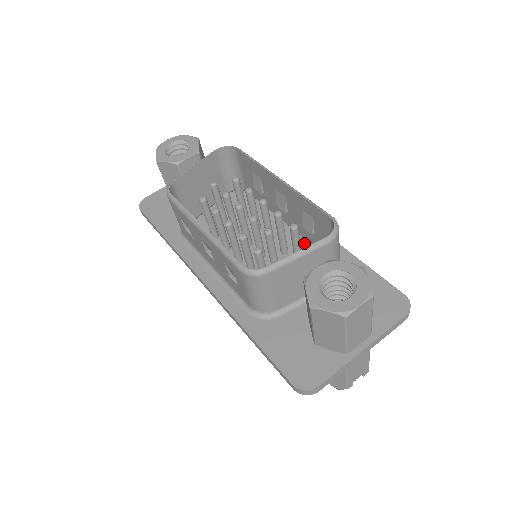
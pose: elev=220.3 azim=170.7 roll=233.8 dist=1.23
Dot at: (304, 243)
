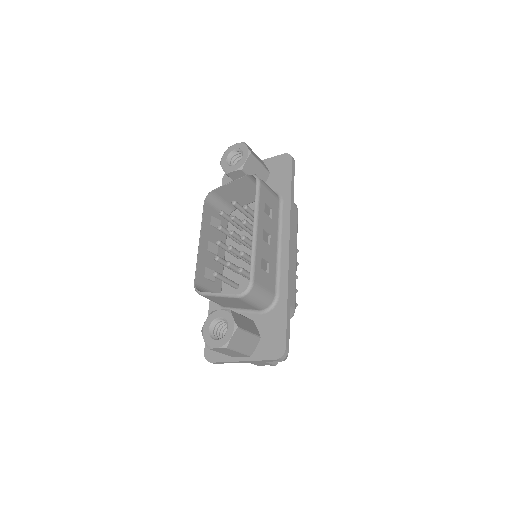
Dot at: occluded
